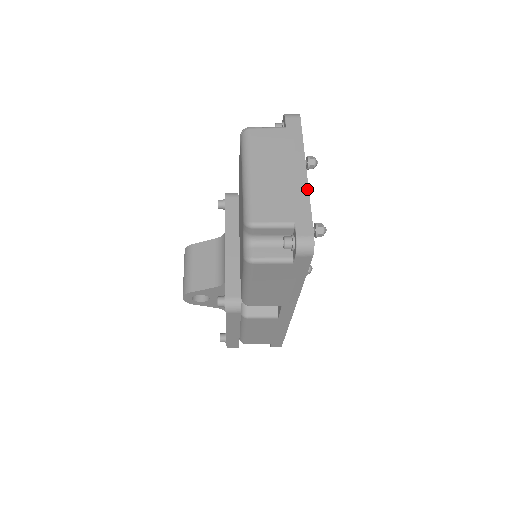
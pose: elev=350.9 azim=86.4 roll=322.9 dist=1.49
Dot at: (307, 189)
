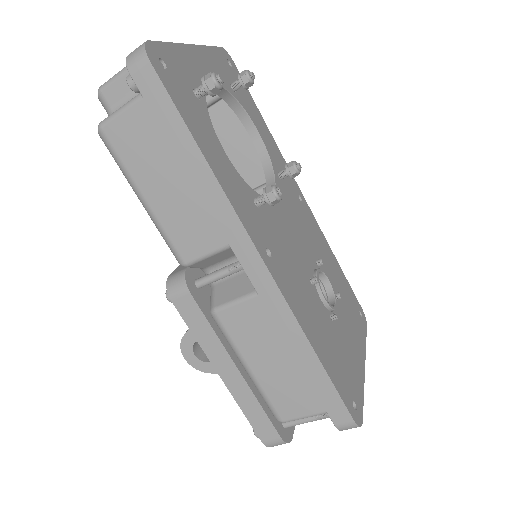
Dot at: (179, 44)
